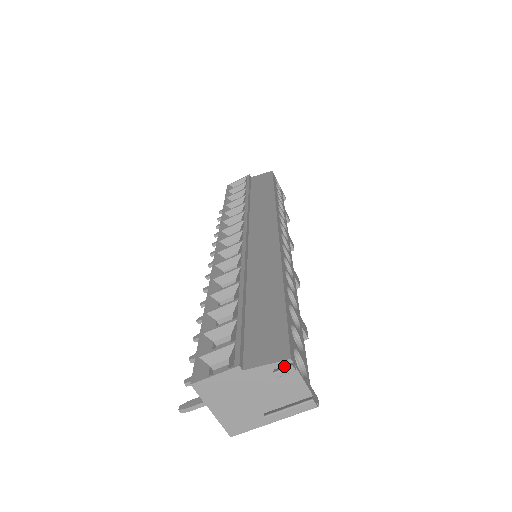
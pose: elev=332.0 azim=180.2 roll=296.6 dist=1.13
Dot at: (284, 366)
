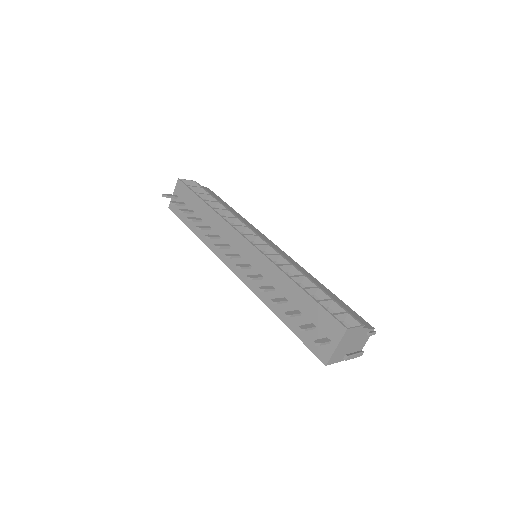
Dot at: (372, 331)
